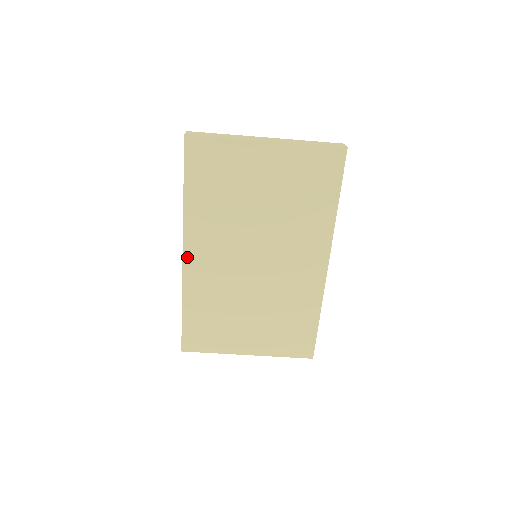
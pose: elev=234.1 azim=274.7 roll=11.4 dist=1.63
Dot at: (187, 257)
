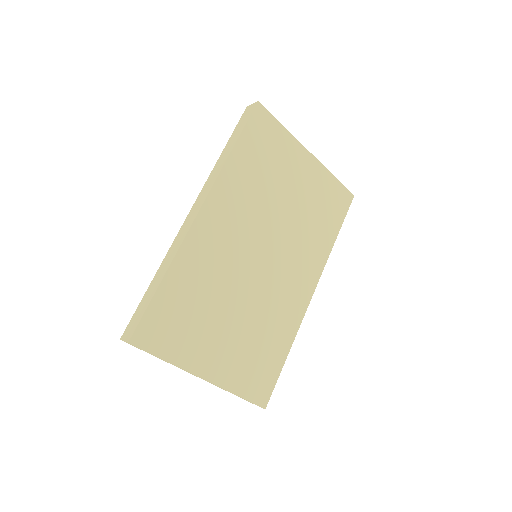
Dot at: (202, 216)
